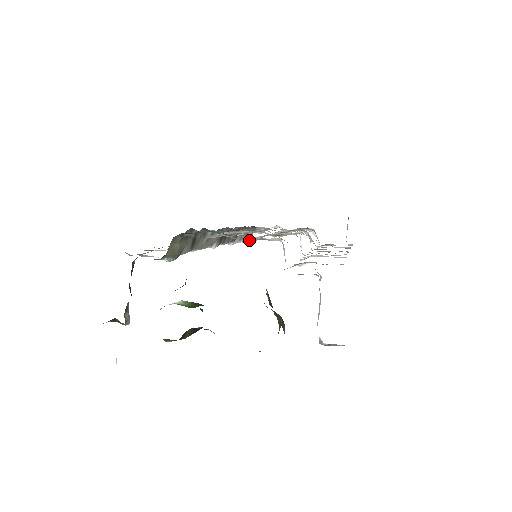
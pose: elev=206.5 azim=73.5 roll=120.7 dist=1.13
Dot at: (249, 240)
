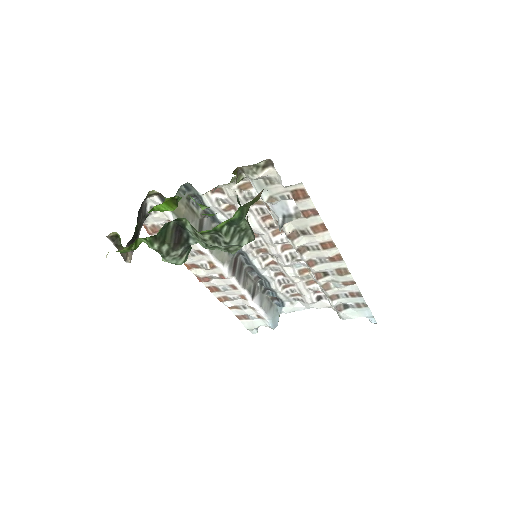
Dot at: (274, 324)
